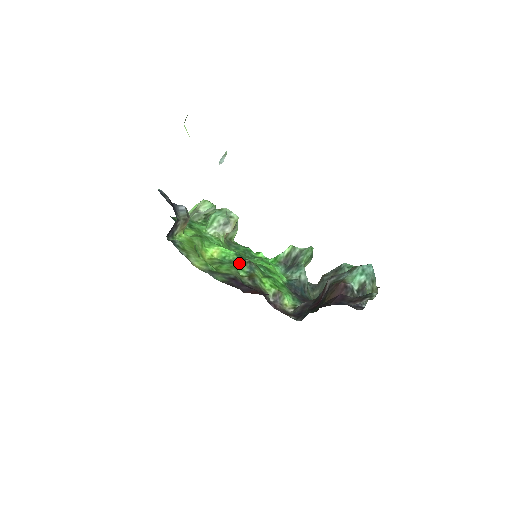
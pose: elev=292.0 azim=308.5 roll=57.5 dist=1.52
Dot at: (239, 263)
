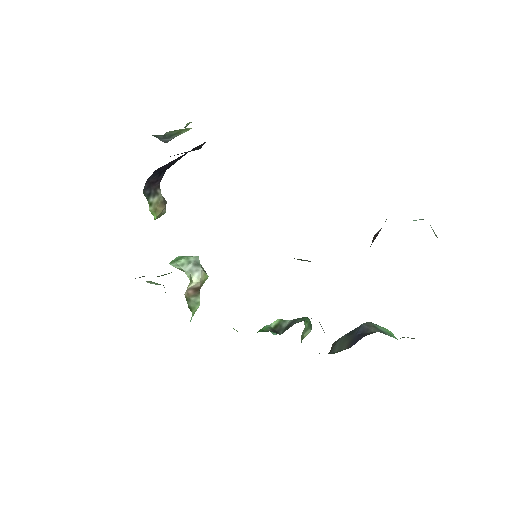
Dot at: occluded
